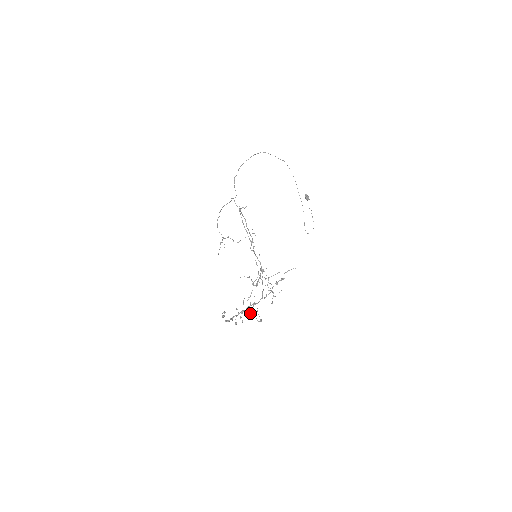
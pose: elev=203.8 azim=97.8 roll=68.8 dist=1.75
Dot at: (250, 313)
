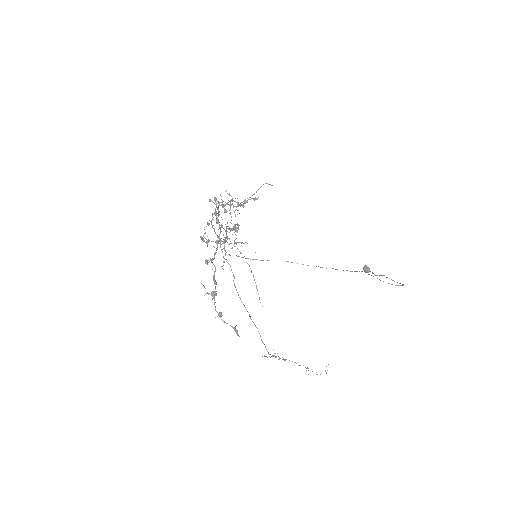
Dot at: (209, 224)
